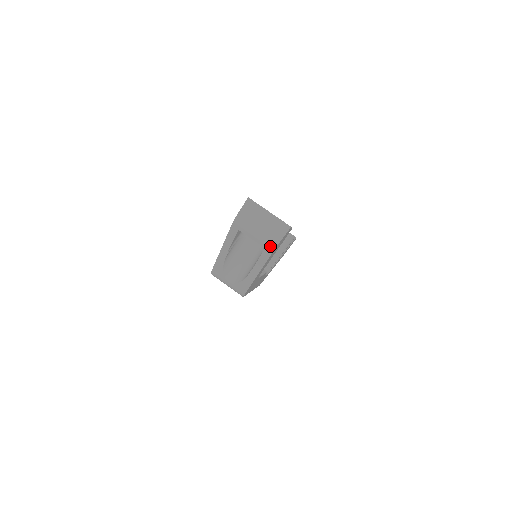
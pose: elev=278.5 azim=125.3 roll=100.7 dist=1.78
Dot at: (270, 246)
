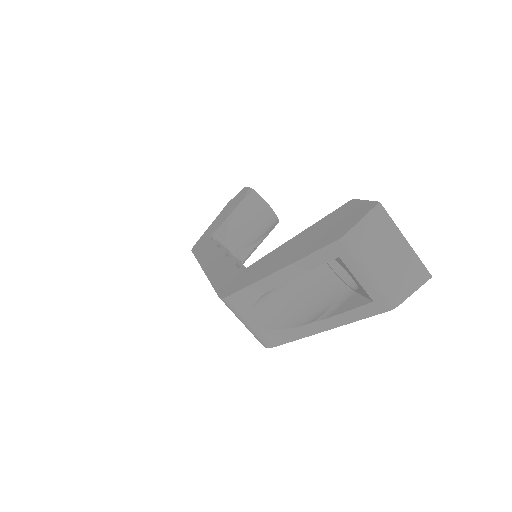
Dot at: (387, 302)
